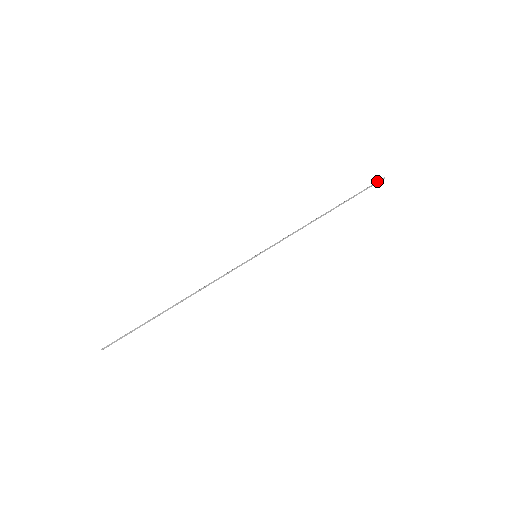
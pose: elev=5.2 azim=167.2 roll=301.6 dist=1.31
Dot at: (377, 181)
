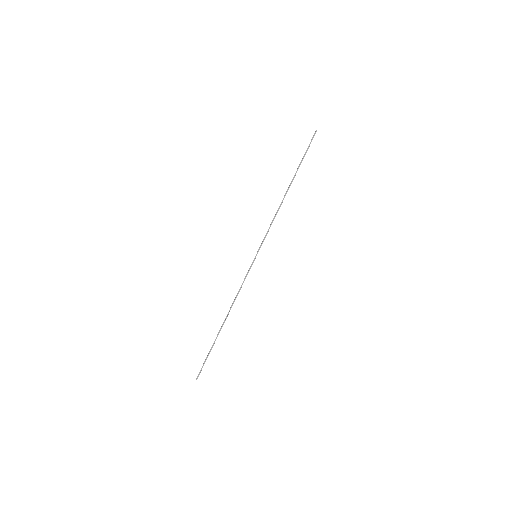
Dot at: (312, 138)
